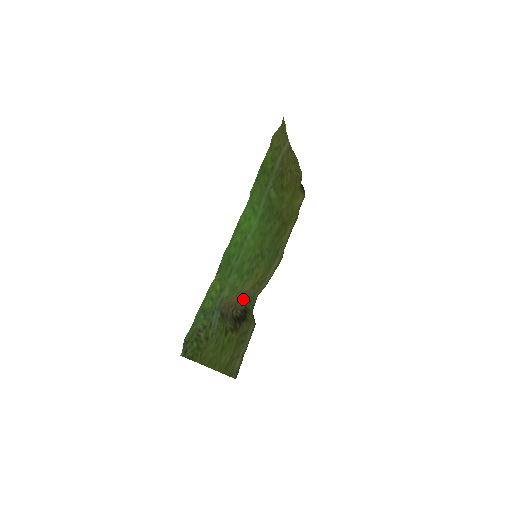
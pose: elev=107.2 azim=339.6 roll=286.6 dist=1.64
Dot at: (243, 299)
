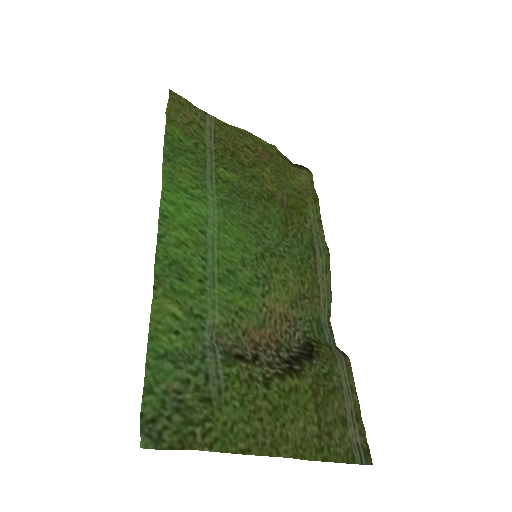
Dot at: (289, 329)
